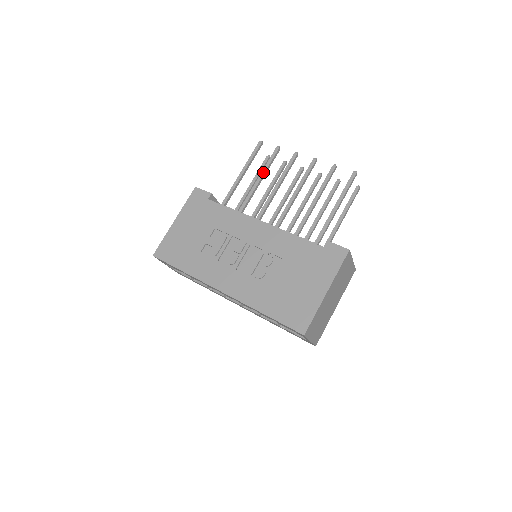
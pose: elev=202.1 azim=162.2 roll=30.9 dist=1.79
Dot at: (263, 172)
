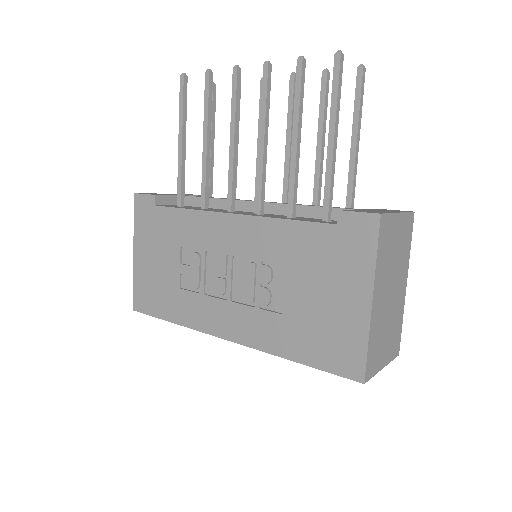
Dot at: (205, 125)
